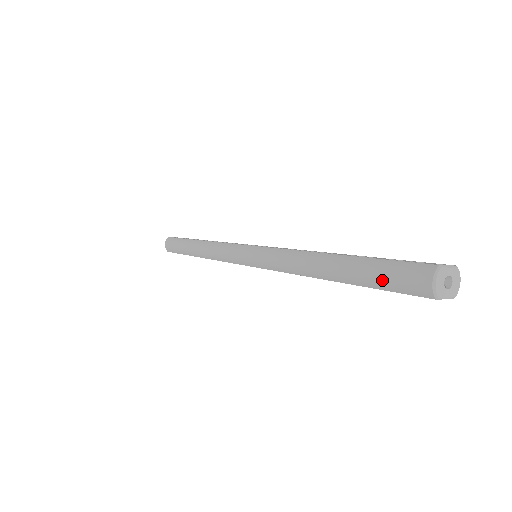
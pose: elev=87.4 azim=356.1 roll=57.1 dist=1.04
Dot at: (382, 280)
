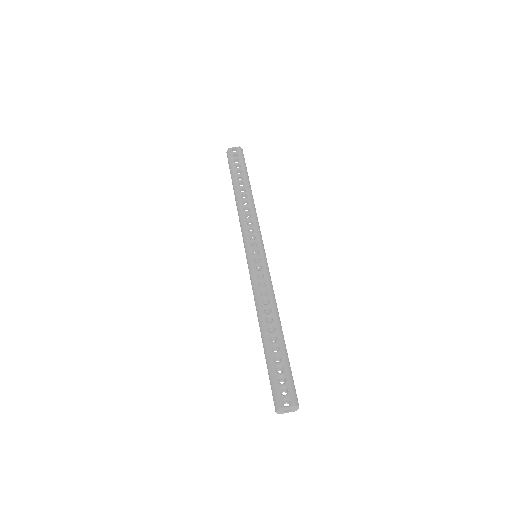
Dot at: (270, 380)
